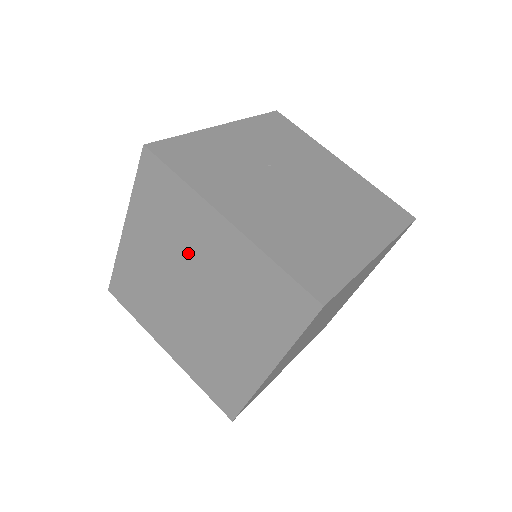
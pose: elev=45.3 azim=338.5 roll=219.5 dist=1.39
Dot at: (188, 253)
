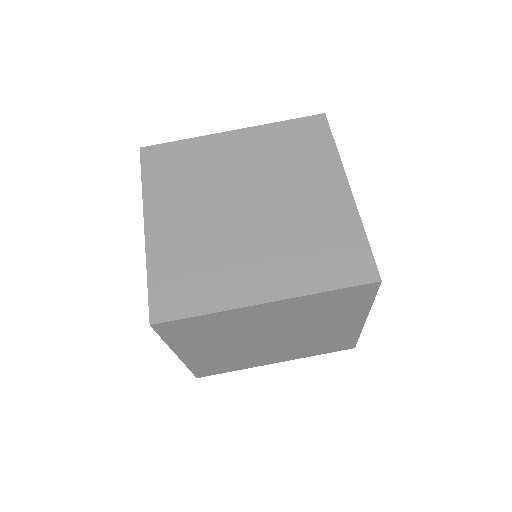
Dot at: (284, 182)
